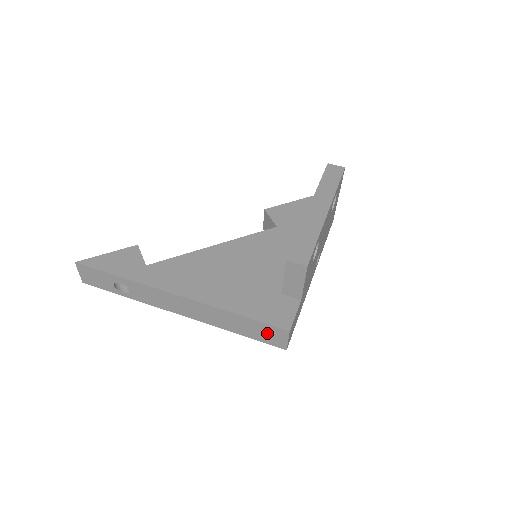
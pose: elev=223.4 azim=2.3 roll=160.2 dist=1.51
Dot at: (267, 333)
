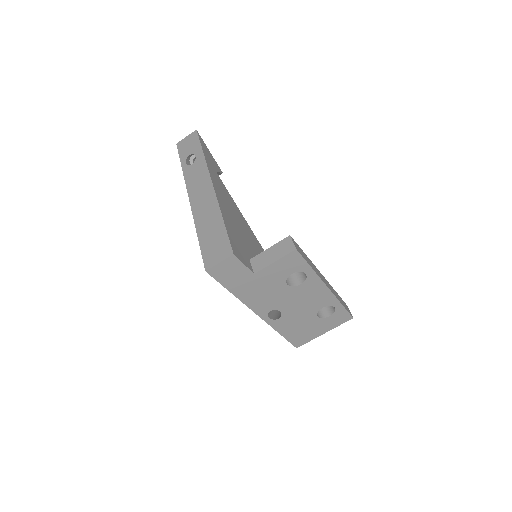
Dot at: (217, 247)
